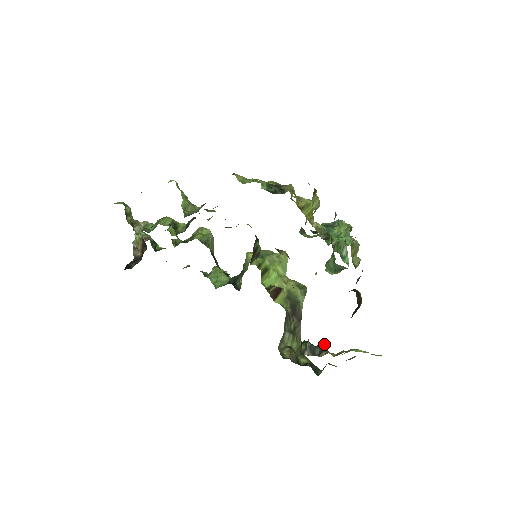
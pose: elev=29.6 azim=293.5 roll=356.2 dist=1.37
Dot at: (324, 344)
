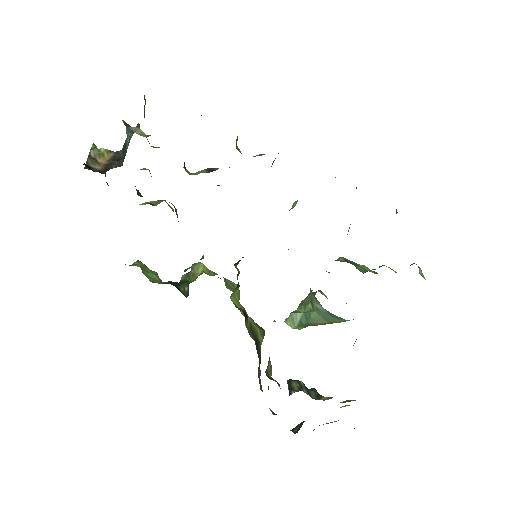
Dot at: (315, 390)
